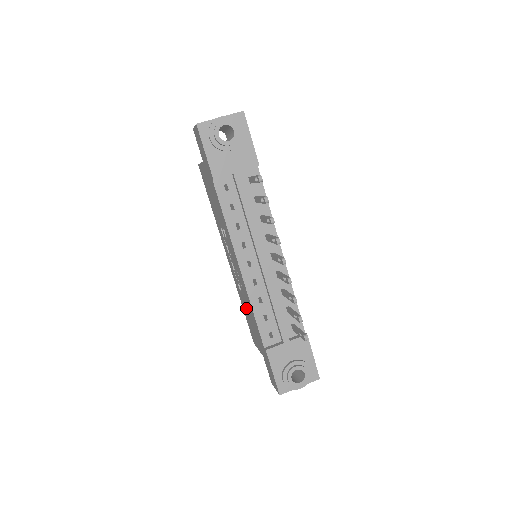
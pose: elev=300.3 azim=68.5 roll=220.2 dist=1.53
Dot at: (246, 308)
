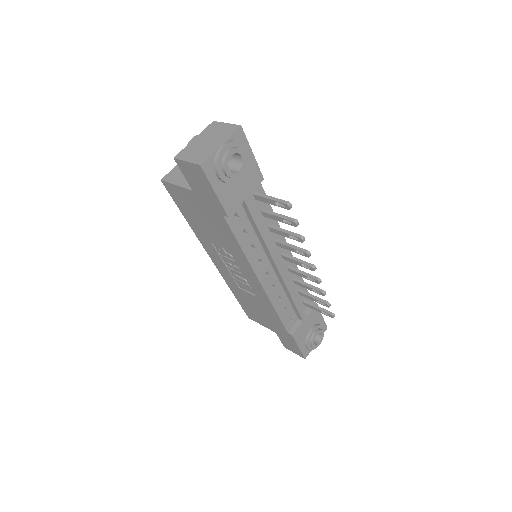
Dot at: (250, 301)
